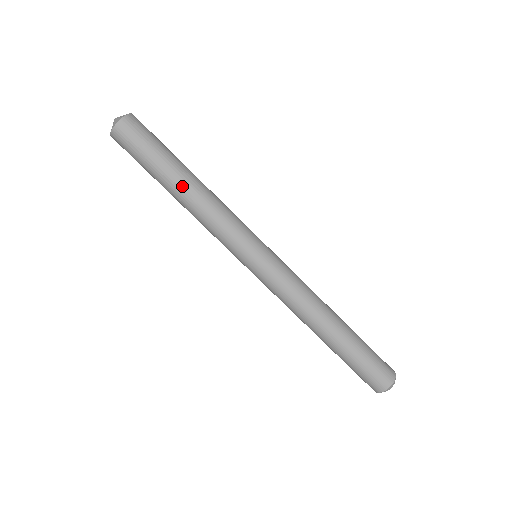
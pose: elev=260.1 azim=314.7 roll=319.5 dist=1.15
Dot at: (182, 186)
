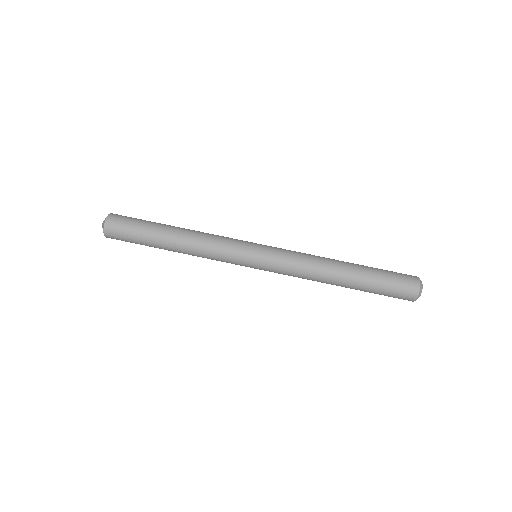
Dot at: (173, 238)
